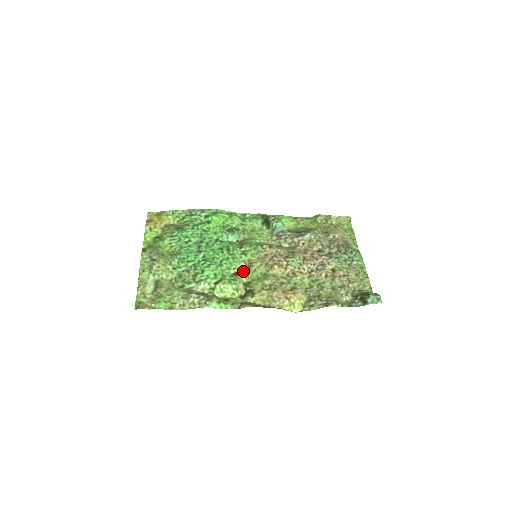
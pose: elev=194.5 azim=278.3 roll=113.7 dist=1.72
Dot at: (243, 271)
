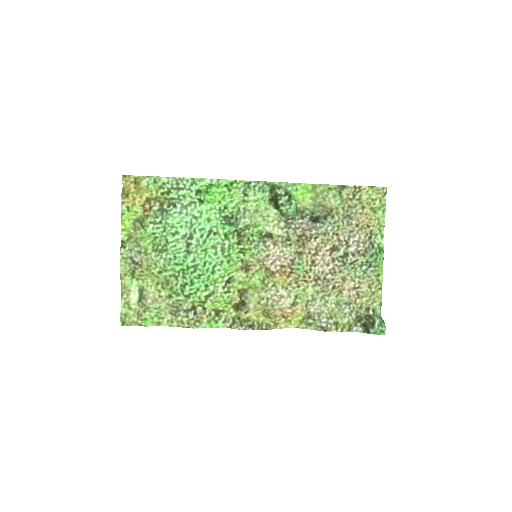
Dot at: (239, 275)
